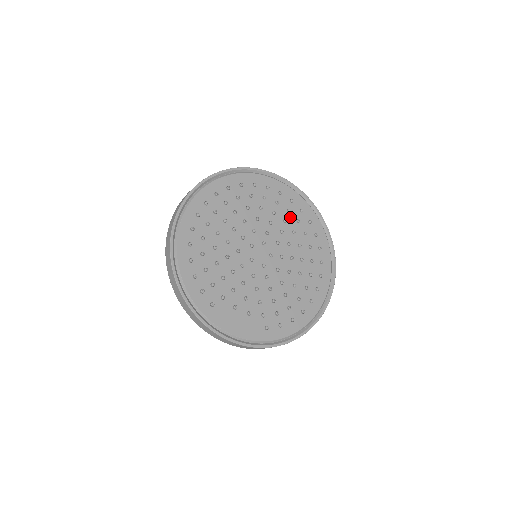
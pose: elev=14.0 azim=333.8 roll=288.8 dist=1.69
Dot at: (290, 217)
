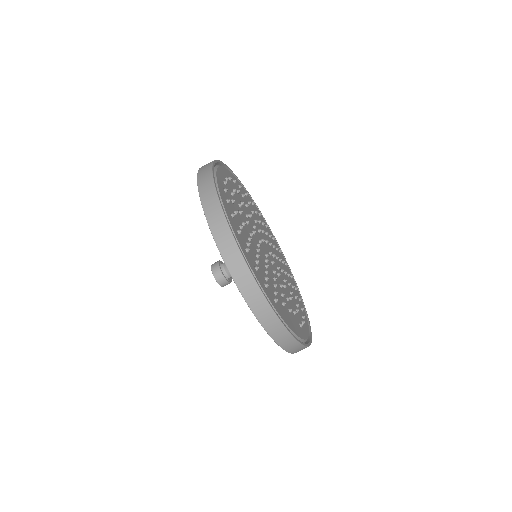
Dot at: (258, 219)
